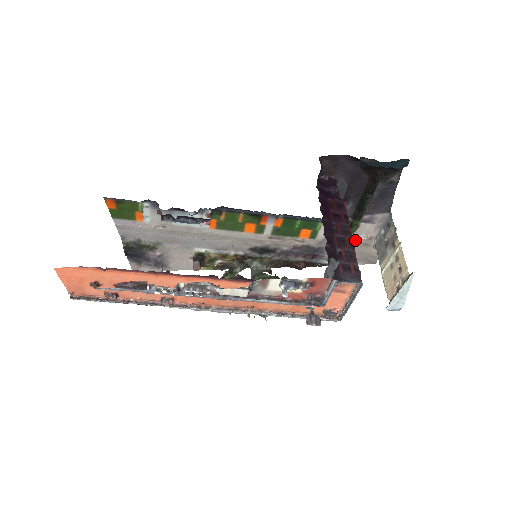
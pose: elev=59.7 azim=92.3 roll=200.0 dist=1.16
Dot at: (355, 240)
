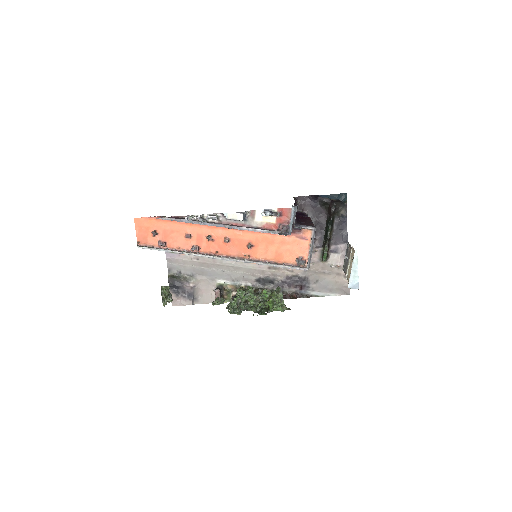
Dot at: (329, 270)
